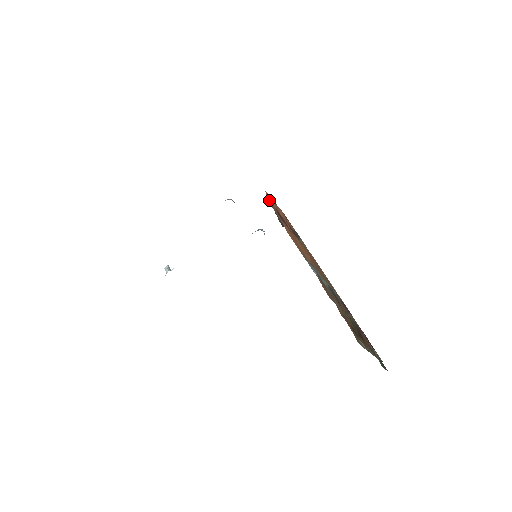
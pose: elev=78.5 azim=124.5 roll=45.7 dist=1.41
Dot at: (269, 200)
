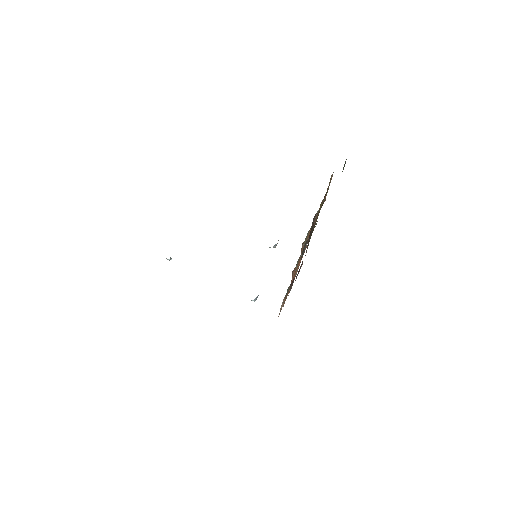
Dot at: occluded
